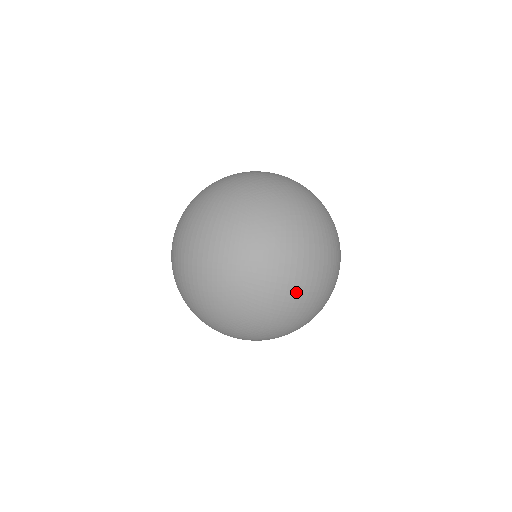
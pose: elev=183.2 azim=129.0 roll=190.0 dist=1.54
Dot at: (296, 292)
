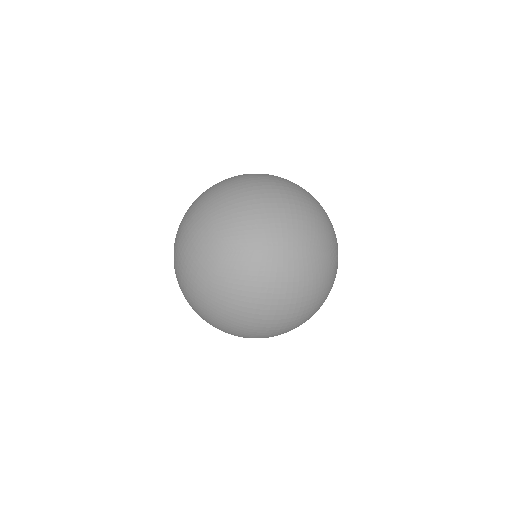
Dot at: (262, 204)
